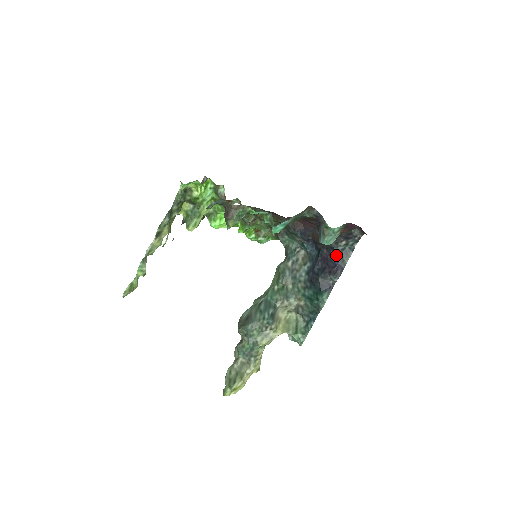
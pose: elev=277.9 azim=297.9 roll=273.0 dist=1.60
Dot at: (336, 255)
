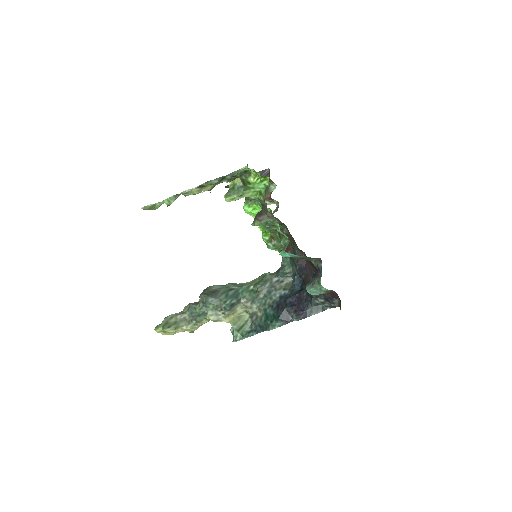
Dot at: (310, 304)
